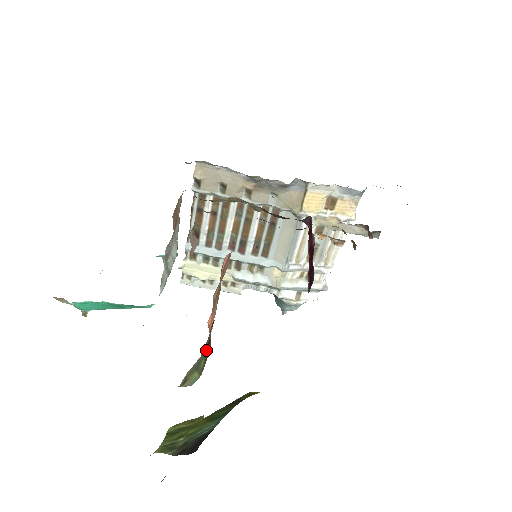
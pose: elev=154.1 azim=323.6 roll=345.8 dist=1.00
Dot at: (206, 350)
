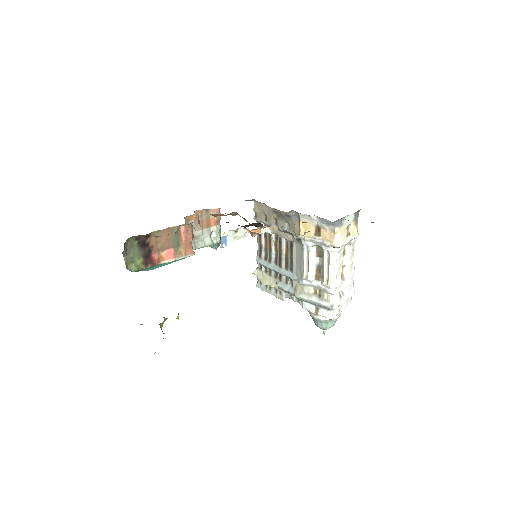
Dot at: (142, 257)
